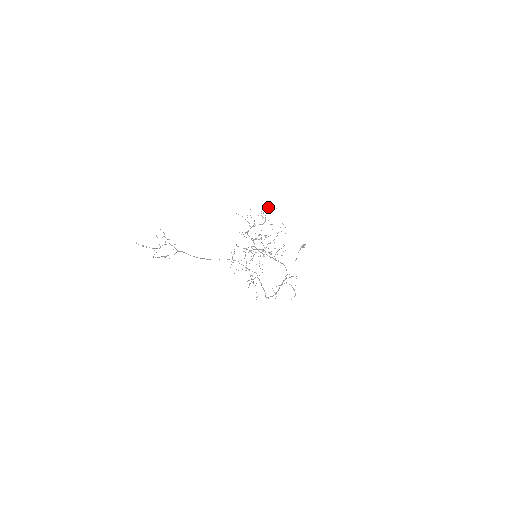
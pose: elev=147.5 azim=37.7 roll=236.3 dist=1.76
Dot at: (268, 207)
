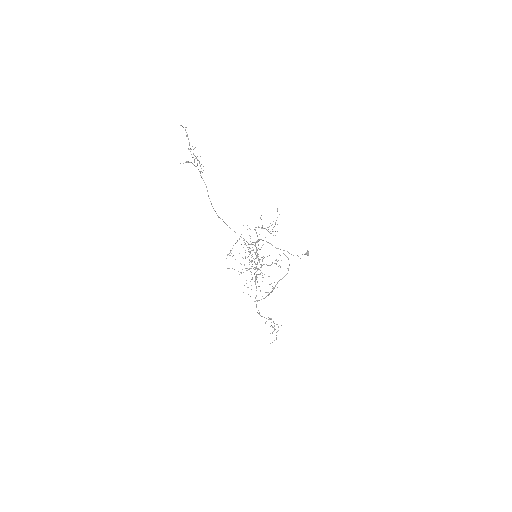
Dot at: occluded
